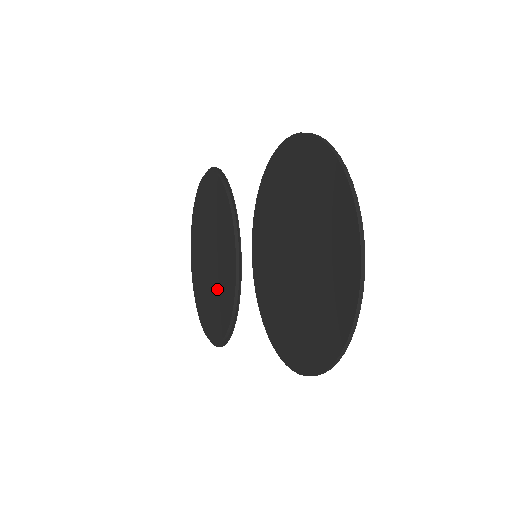
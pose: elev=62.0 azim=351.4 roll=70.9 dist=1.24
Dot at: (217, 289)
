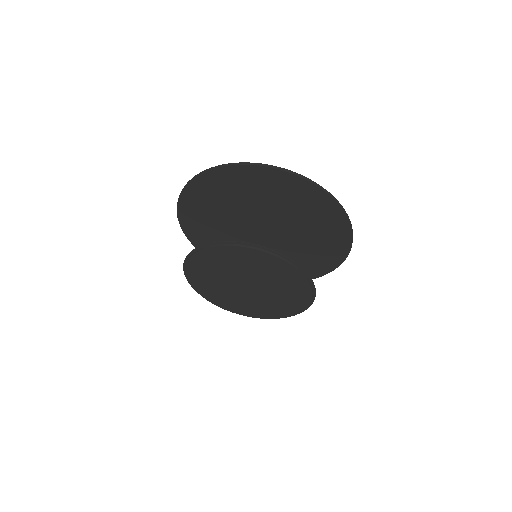
Dot at: (277, 289)
